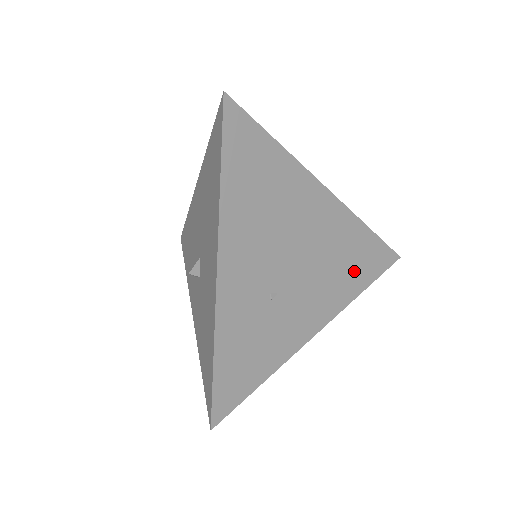
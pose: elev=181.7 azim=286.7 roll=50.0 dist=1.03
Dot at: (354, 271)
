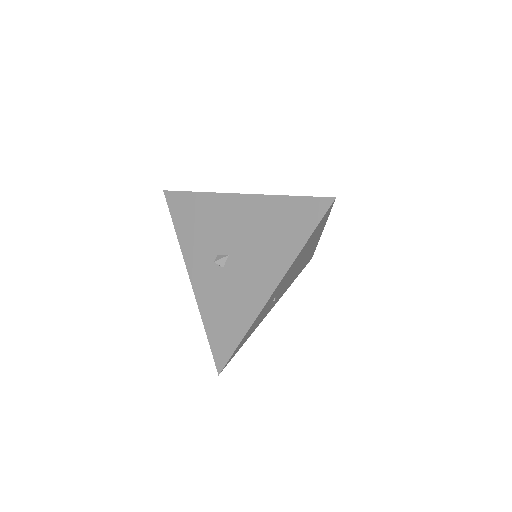
Dot at: (298, 273)
